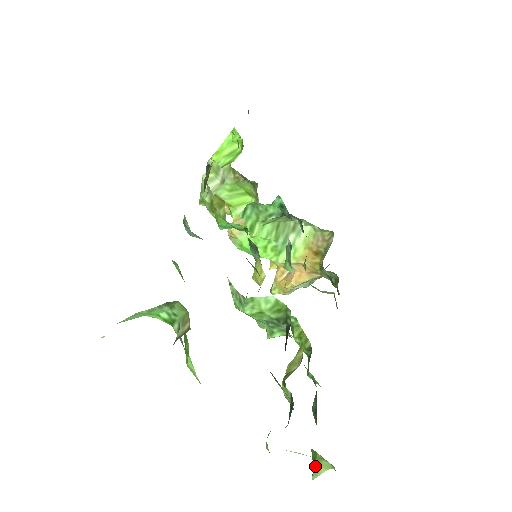
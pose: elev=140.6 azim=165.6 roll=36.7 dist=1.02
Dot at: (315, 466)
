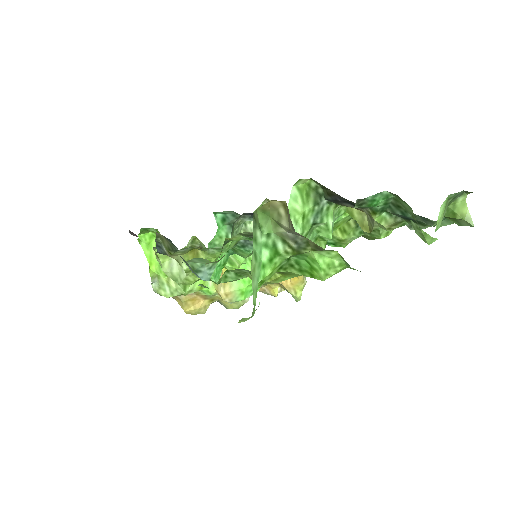
Dot at: (460, 216)
